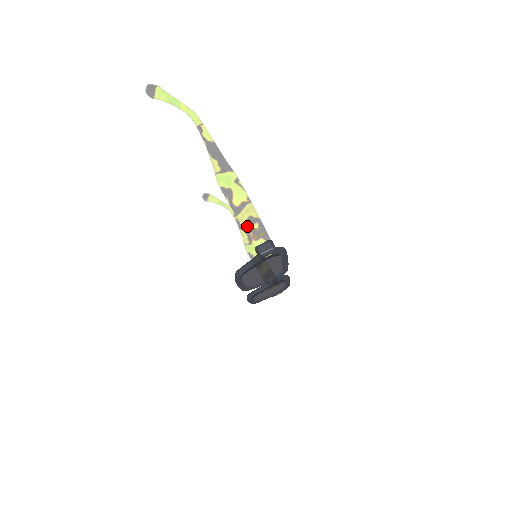
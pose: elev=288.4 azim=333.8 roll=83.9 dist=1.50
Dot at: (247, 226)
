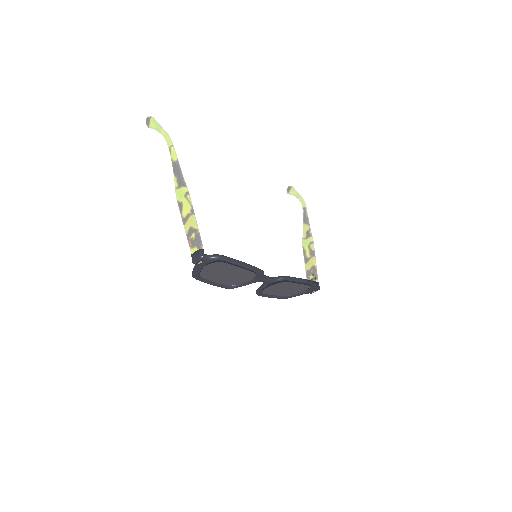
Dot at: (188, 235)
